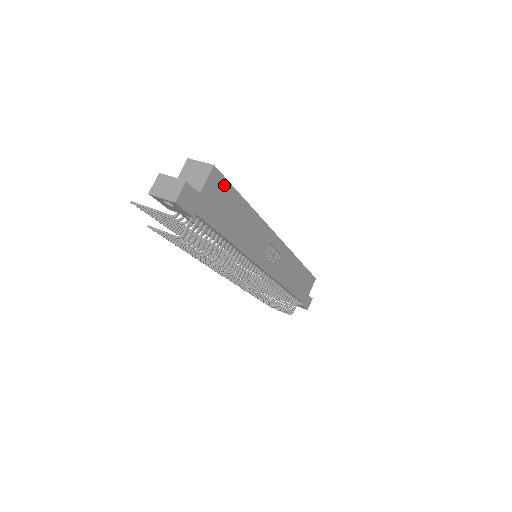
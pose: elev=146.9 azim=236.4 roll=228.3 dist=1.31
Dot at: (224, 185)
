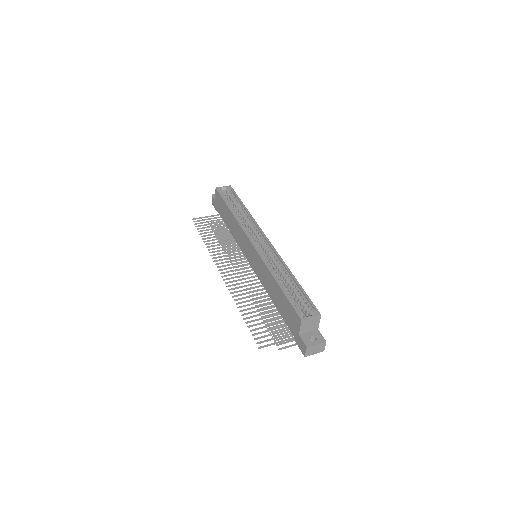
Dot at: (311, 304)
